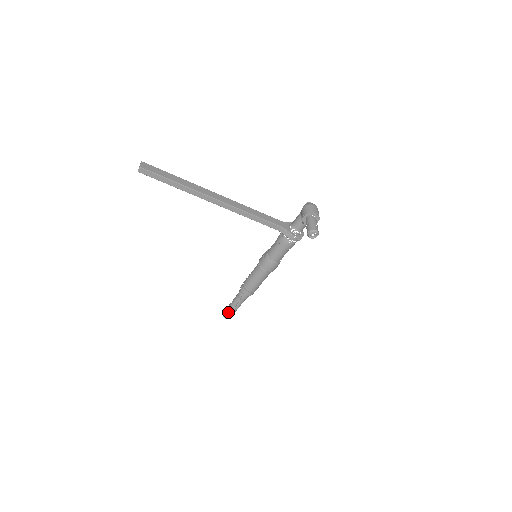
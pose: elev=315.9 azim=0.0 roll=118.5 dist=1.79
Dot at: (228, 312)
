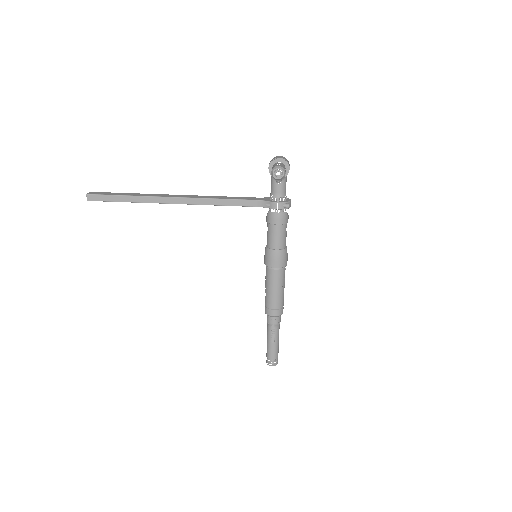
Dot at: (268, 354)
